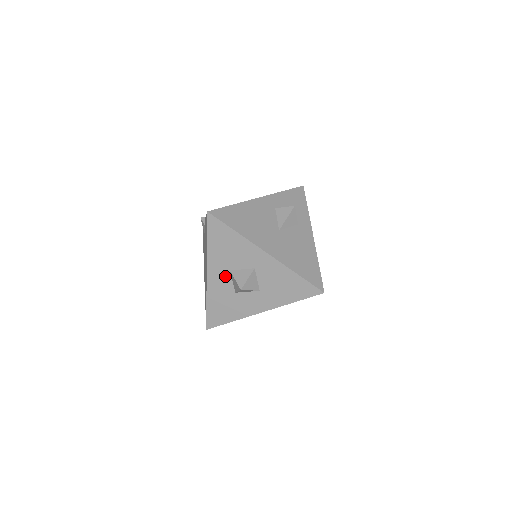
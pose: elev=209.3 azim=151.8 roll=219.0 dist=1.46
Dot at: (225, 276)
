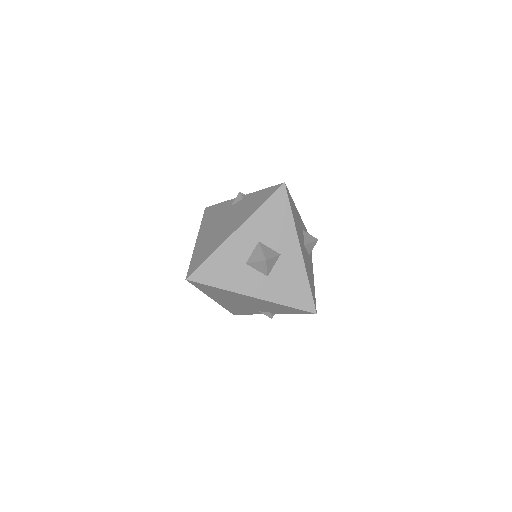
Dot at: (250, 243)
